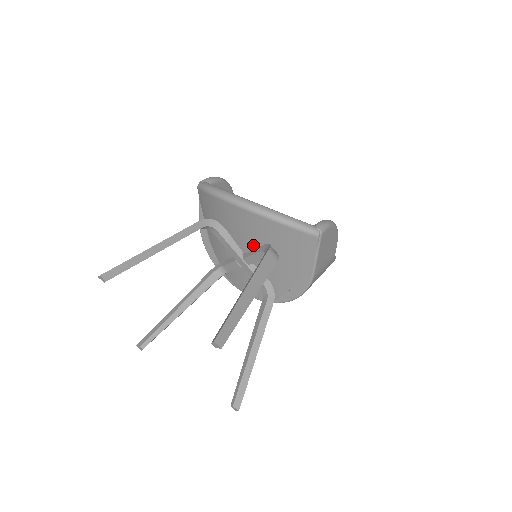
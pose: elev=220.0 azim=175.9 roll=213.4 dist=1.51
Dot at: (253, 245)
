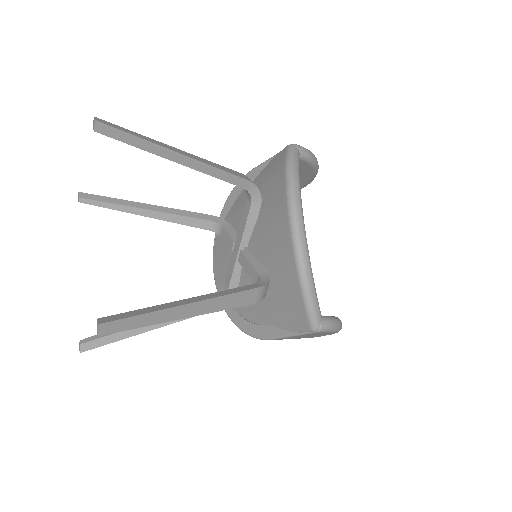
Dot at: (260, 256)
